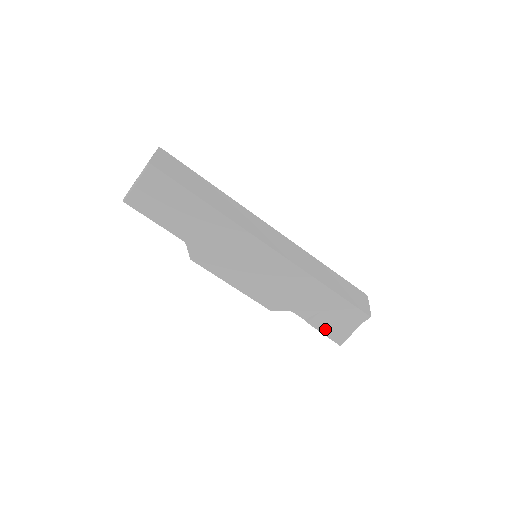
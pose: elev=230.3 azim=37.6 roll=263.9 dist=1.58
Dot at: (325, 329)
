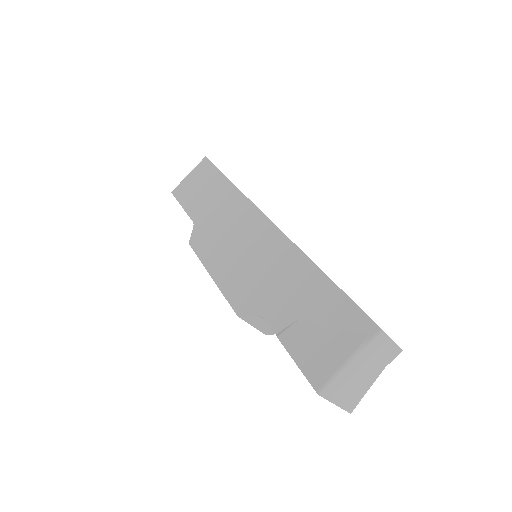
Dot at: (300, 352)
